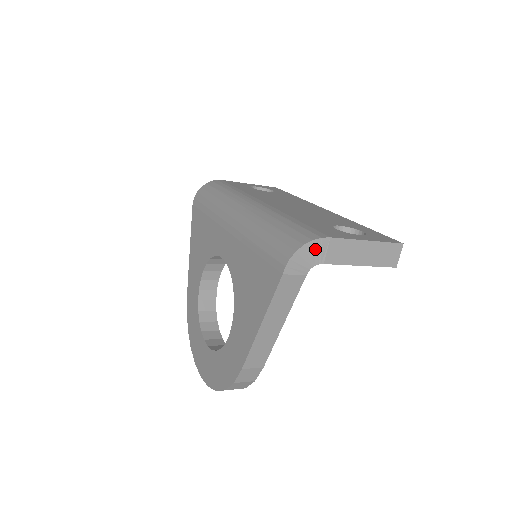
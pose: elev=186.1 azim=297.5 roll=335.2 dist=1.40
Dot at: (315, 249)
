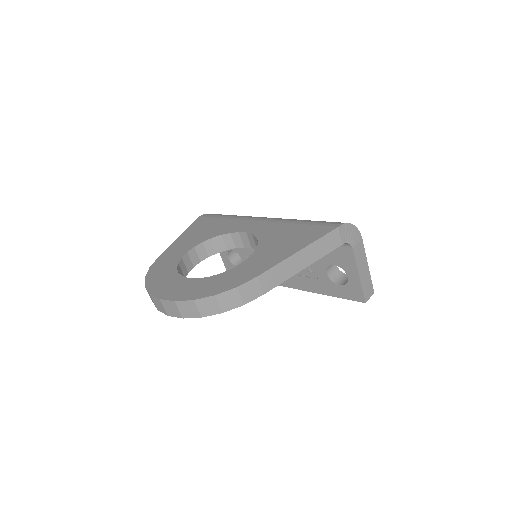
Dot at: (355, 234)
